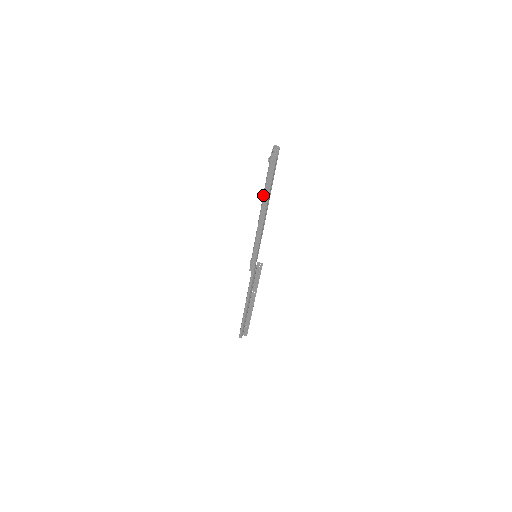
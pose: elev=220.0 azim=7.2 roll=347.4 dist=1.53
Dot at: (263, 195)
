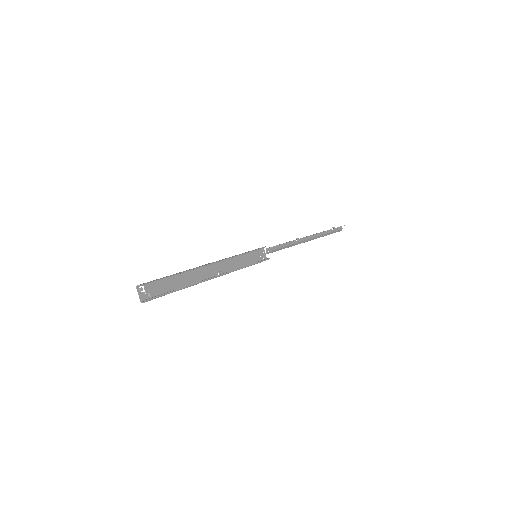
Dot at: occluded
